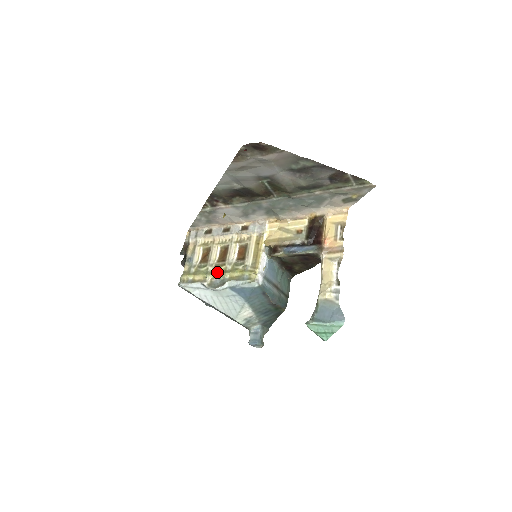
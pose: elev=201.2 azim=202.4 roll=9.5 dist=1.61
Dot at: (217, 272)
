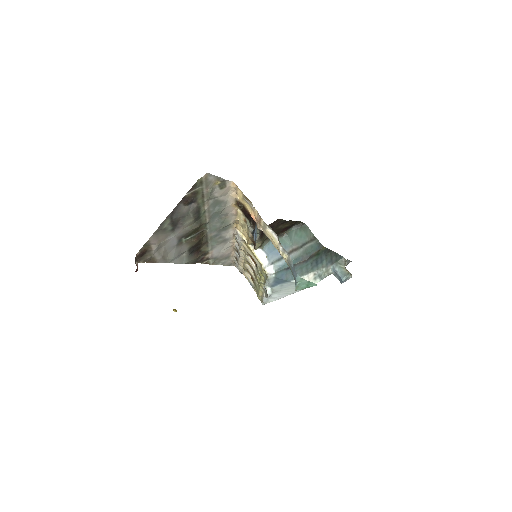
Dot at: (259, 284)
